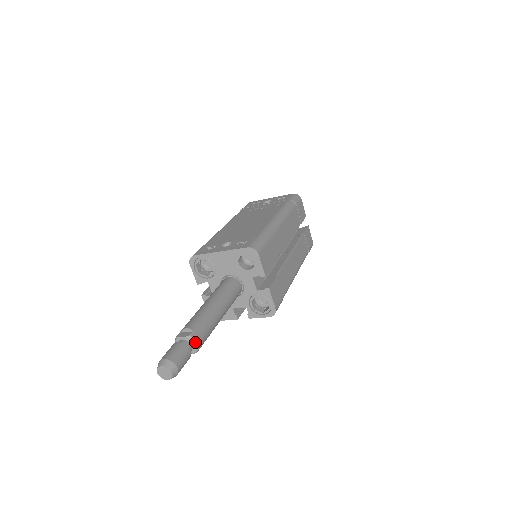
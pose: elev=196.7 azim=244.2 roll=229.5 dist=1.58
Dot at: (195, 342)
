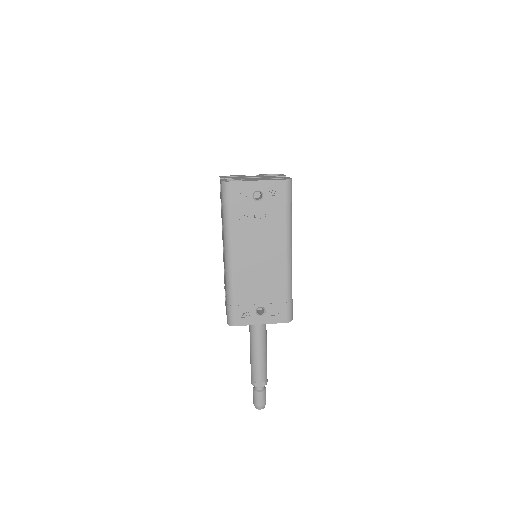
Dot at: occluded
